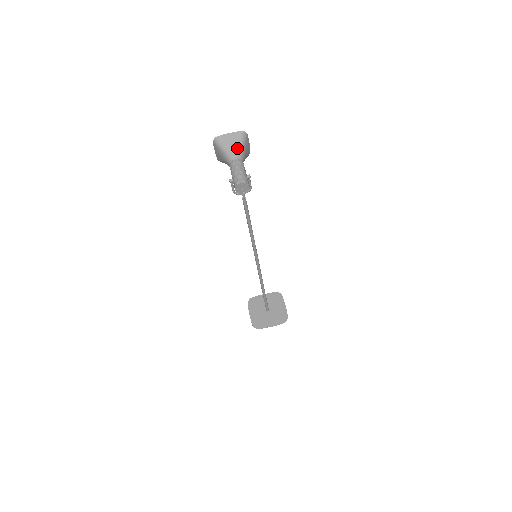
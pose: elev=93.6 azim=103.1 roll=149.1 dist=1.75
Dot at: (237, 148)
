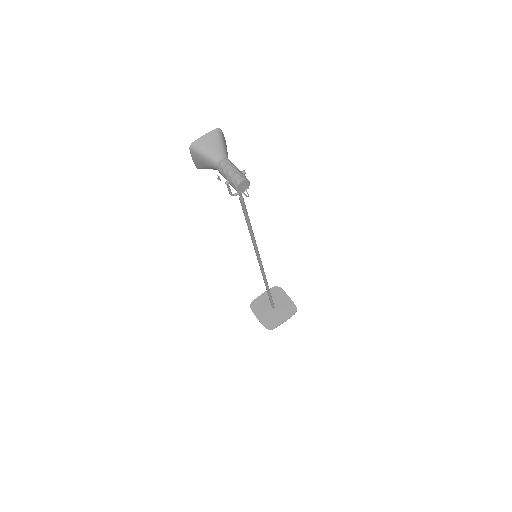
Dot at: (218, 148)
